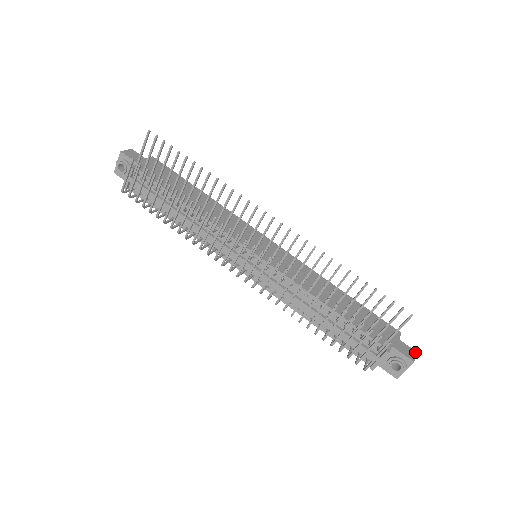
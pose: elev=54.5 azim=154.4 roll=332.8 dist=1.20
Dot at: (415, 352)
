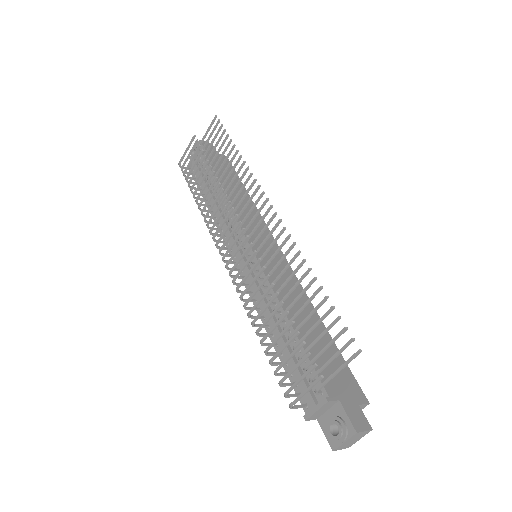
Dot at: (370, 428)
